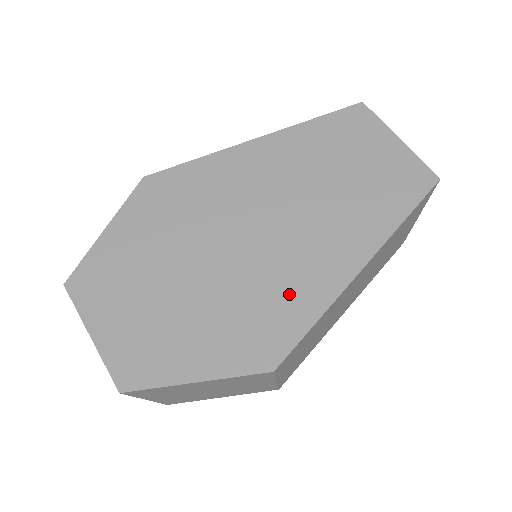
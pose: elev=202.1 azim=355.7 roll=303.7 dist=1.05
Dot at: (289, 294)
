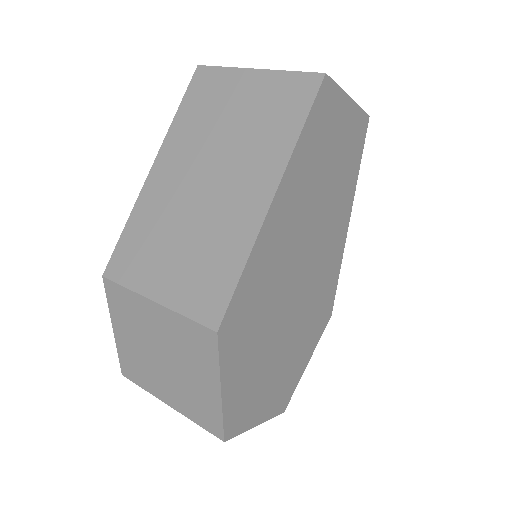
Dot at: (327, 278)
